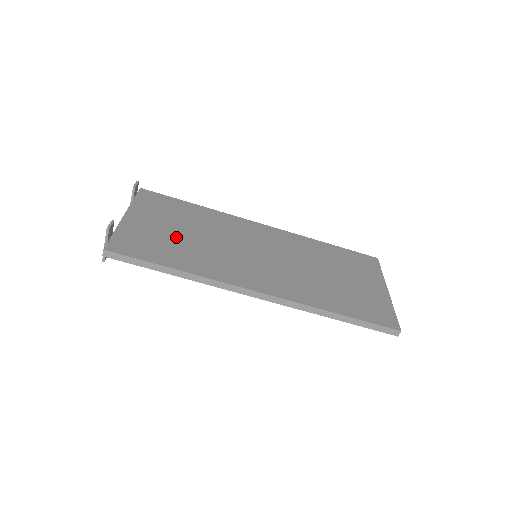
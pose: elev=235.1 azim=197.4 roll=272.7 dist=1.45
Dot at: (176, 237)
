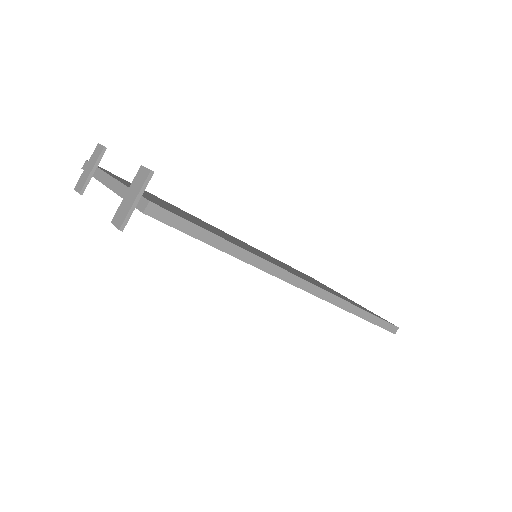
Dot at: (189, 217)
